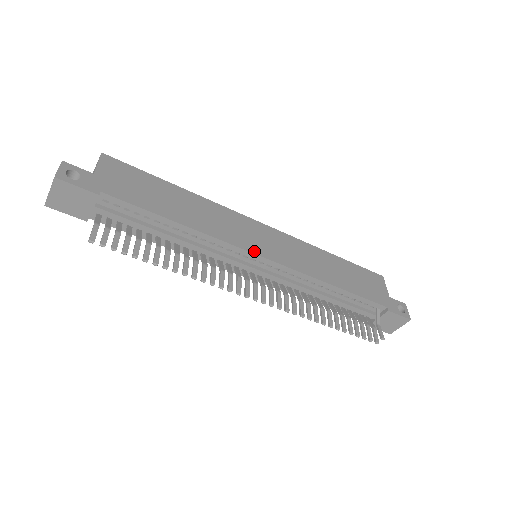
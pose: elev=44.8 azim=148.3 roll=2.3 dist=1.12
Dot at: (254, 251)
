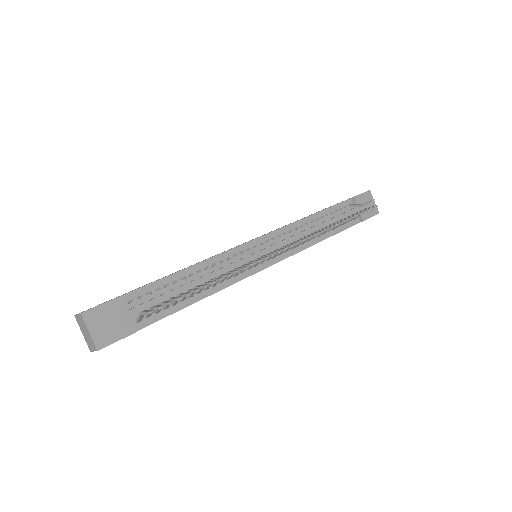
Dot at: (247, 242)
